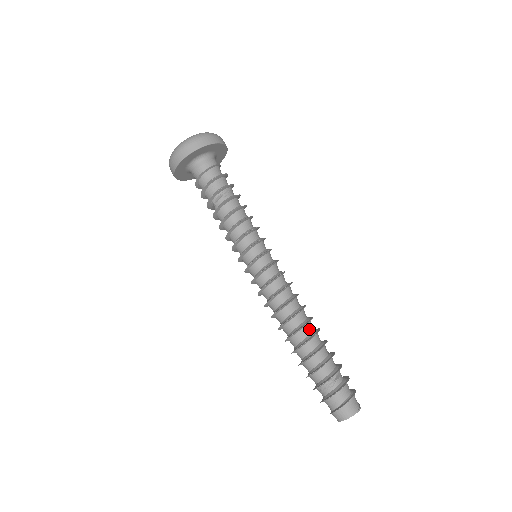
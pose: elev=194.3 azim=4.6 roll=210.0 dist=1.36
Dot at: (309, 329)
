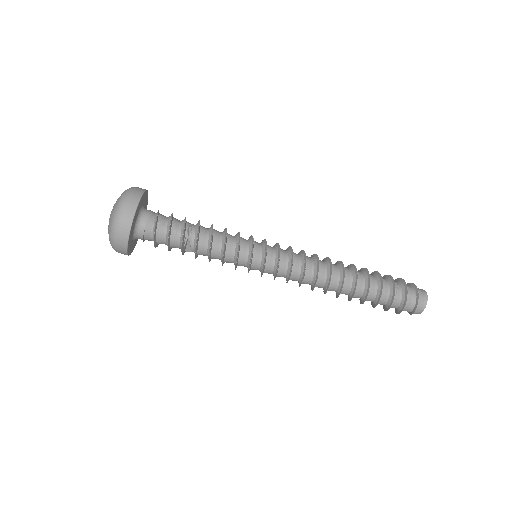
Dot at: (345, 267)
